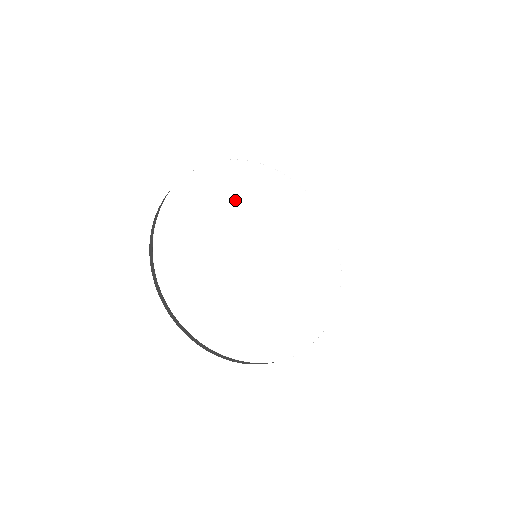
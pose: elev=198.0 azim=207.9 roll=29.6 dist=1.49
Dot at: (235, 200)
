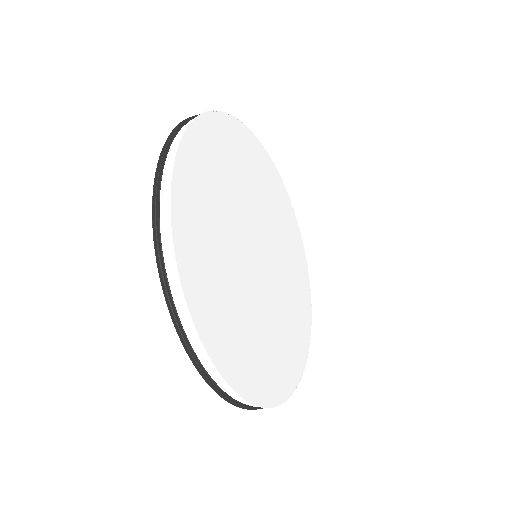
Dot at: (275, 210)
